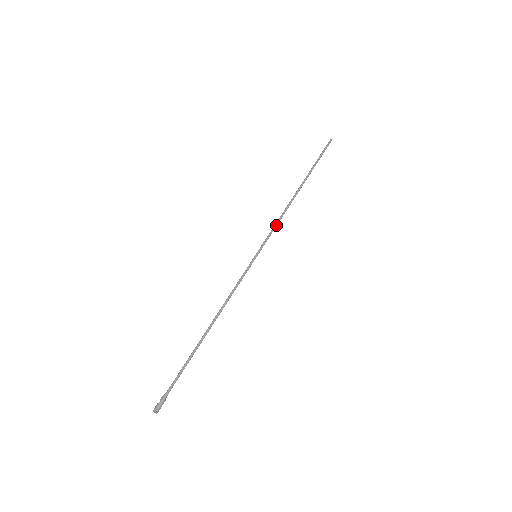
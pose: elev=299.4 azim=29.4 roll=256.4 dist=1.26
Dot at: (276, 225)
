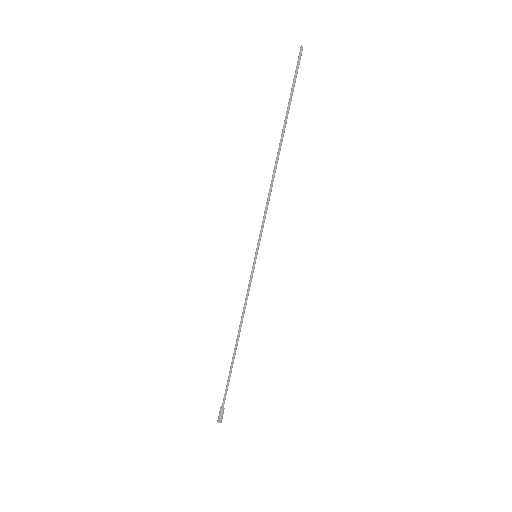
Dot at: (265, 211)
